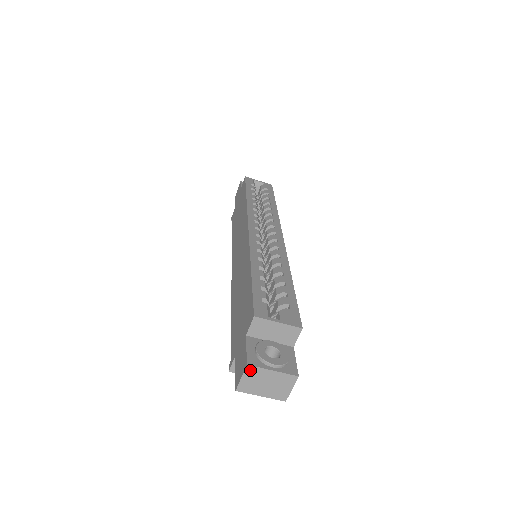
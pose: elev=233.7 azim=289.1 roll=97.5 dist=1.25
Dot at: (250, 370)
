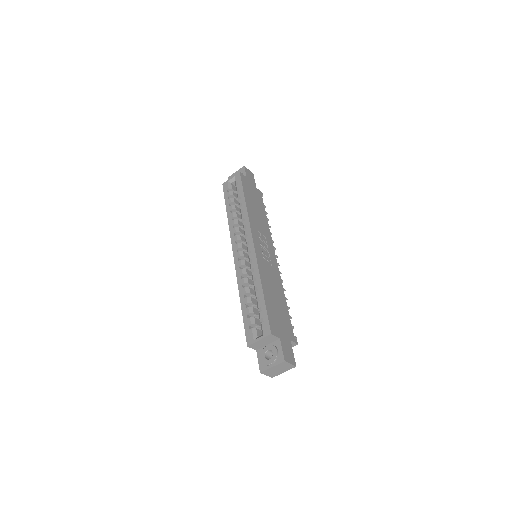
Dot at: (264, 373)
